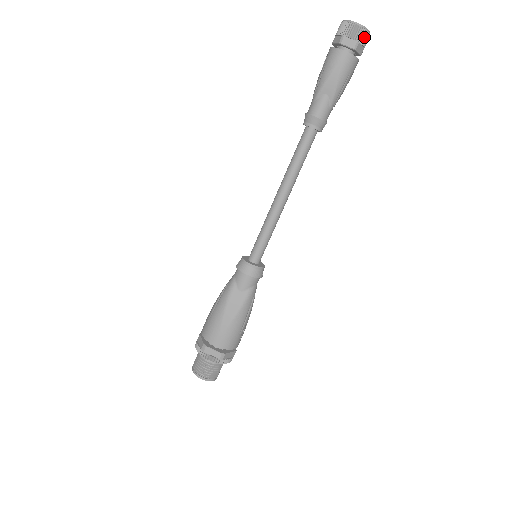
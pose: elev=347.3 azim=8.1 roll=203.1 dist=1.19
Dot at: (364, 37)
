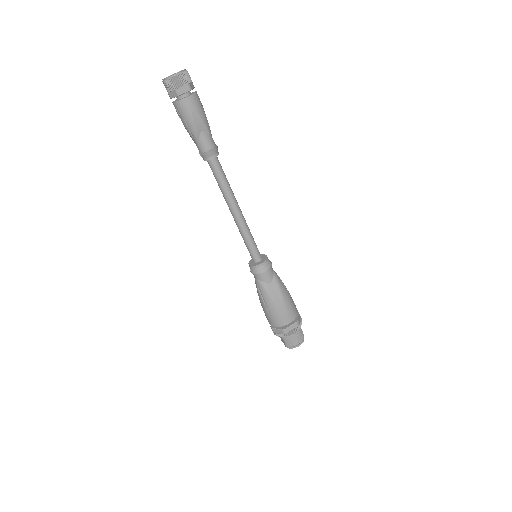
Dot at: (187, 77)
